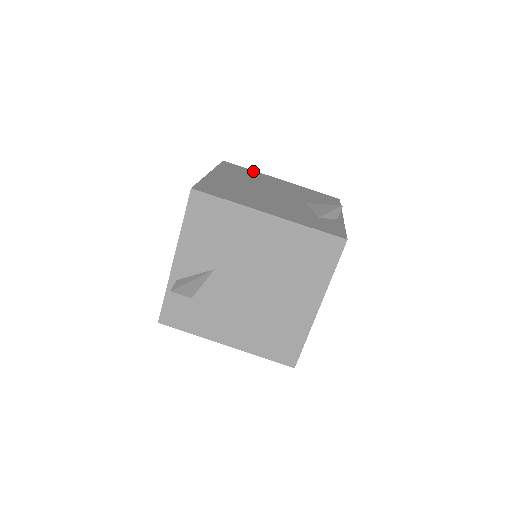
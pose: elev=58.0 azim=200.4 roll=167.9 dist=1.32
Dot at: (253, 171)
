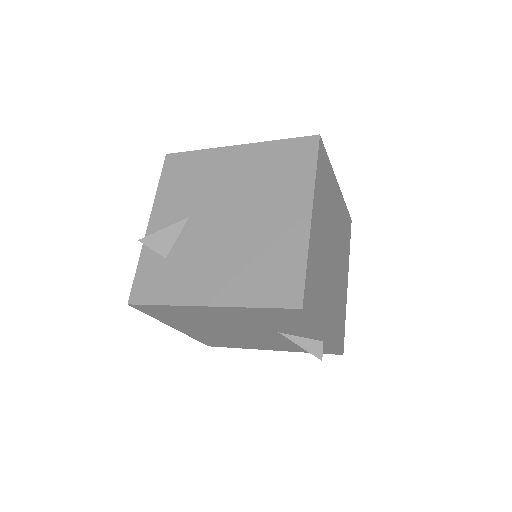
Dot at: occluded
